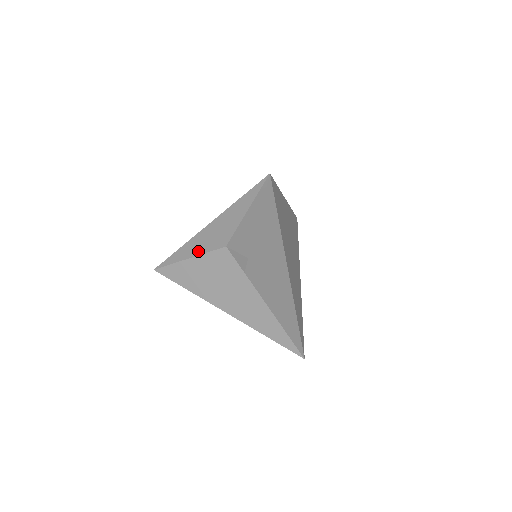
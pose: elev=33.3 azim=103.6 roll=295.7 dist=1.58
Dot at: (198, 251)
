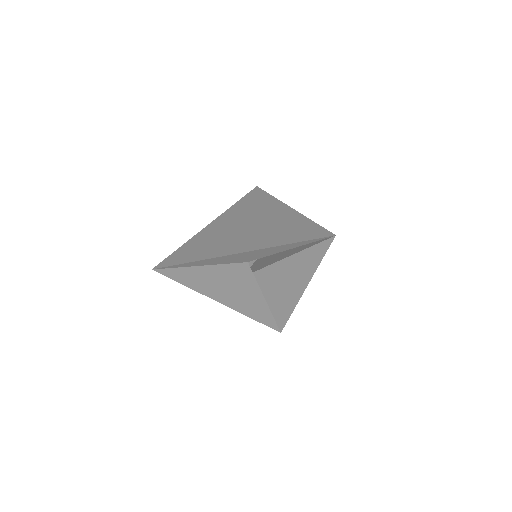
Dot at: (216, 263)
